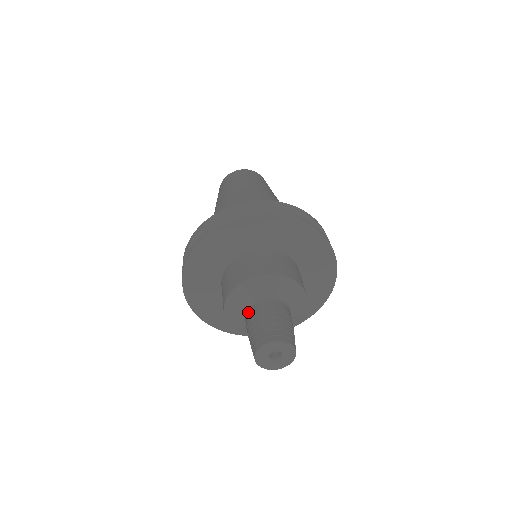
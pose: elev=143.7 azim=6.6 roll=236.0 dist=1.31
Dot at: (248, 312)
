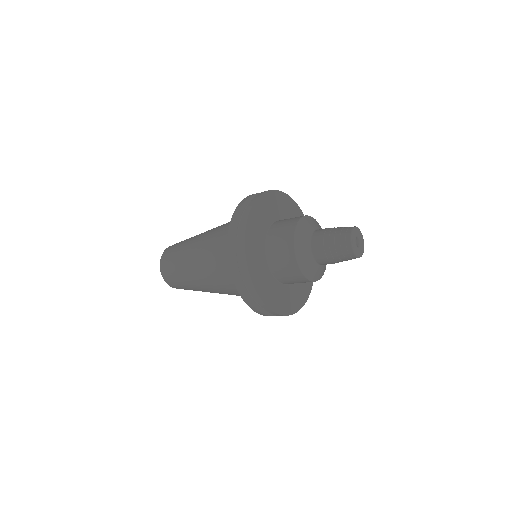
Dot at: (314, 245)
